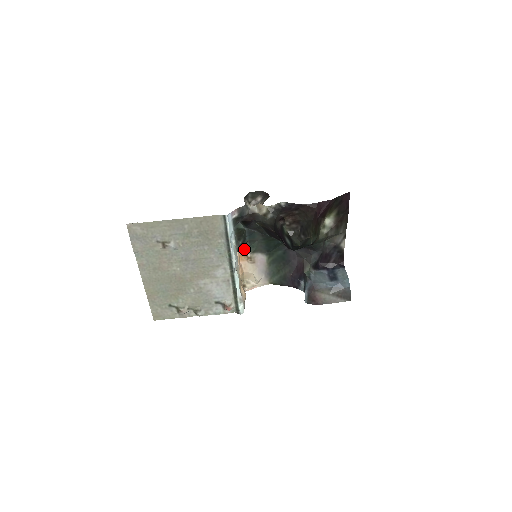
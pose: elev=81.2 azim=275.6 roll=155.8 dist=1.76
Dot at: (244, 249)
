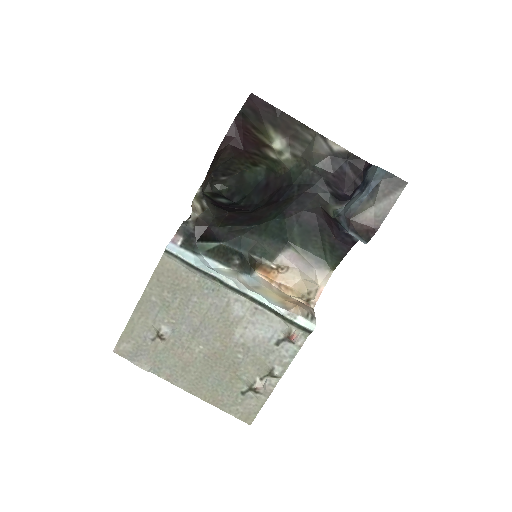
Dot at: (261, 265)
